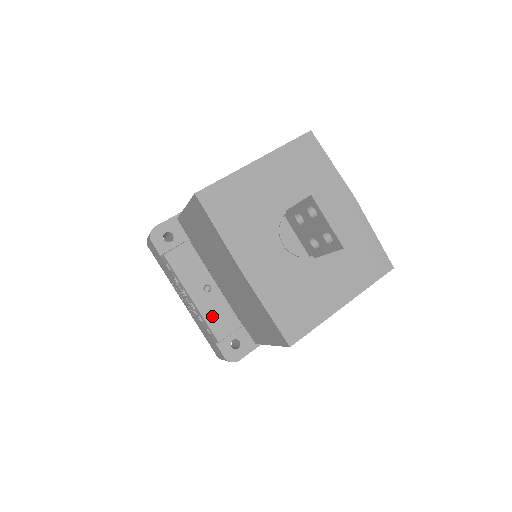
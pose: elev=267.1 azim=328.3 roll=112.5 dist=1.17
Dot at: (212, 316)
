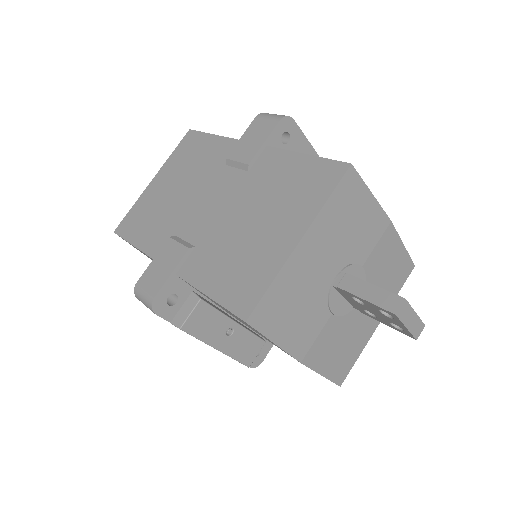
Dot at: (239, 352)
